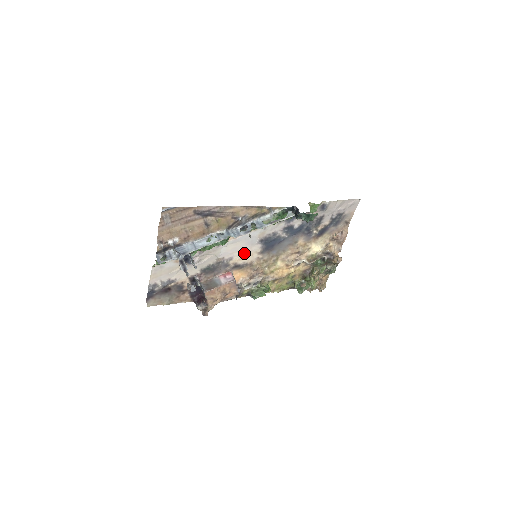
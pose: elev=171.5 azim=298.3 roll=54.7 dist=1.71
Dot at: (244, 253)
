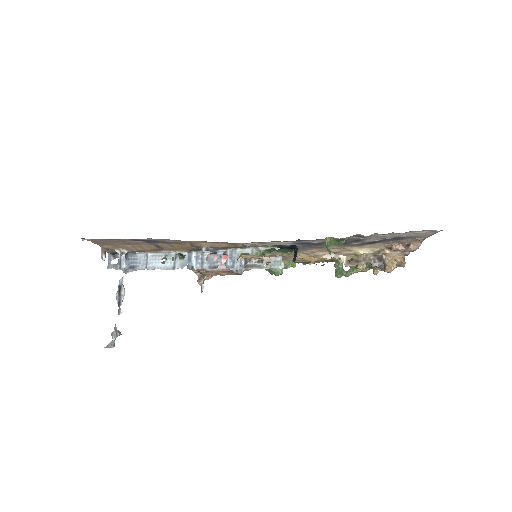
Dot at: occluded
